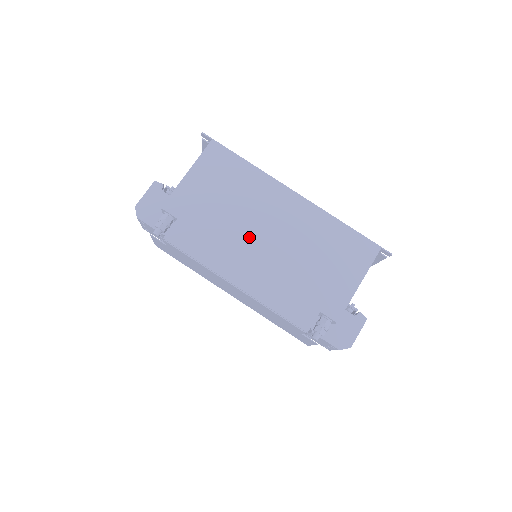
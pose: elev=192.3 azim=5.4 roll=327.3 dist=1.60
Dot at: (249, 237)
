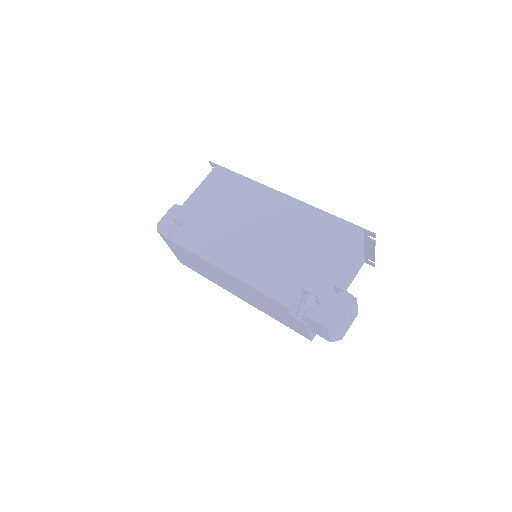
Dot at: (240, 232)
